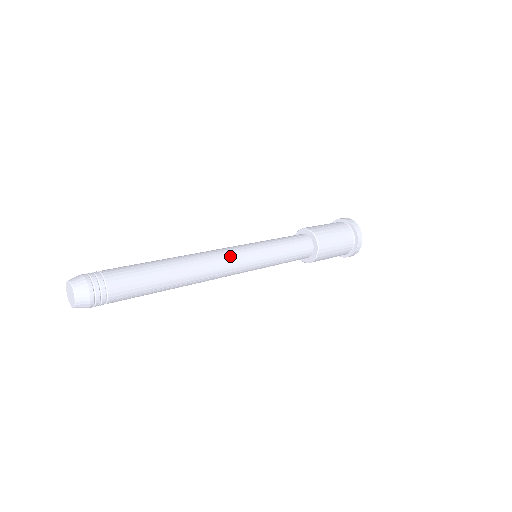
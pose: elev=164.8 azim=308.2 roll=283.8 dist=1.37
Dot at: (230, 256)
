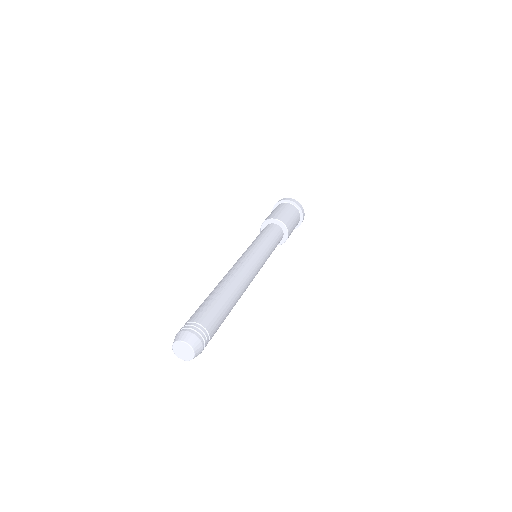
Dot at: (255, 273)
